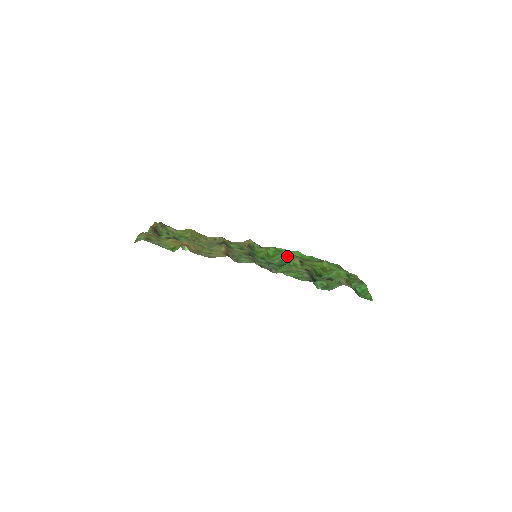
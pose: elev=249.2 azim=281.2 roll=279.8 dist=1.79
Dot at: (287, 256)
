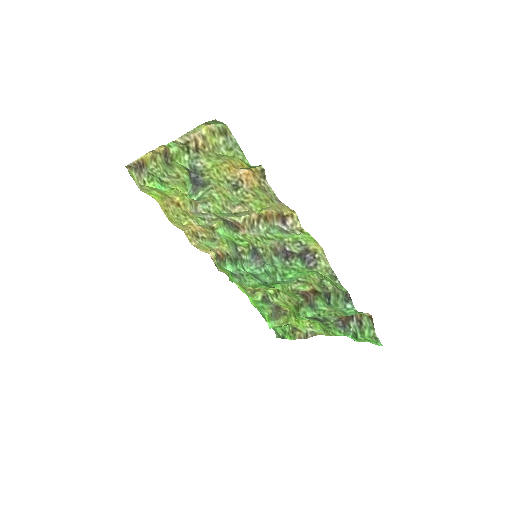
Dot at: occluded
